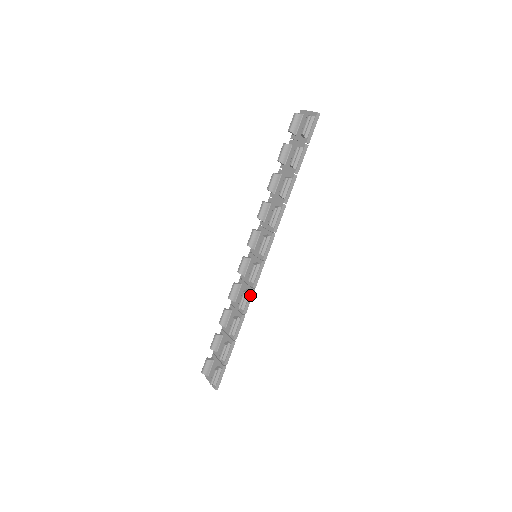
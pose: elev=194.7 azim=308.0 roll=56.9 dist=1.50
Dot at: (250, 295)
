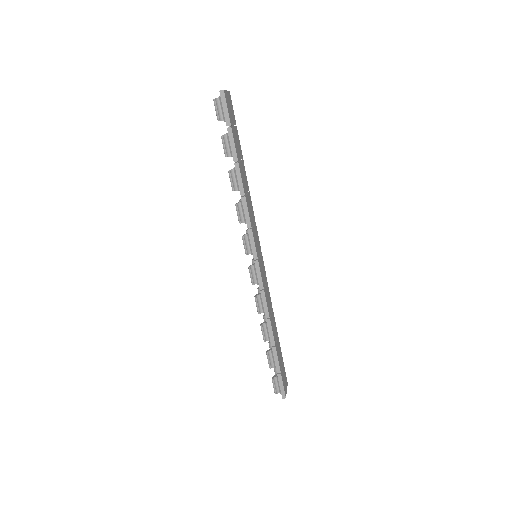
Dot at: (262, 298)
